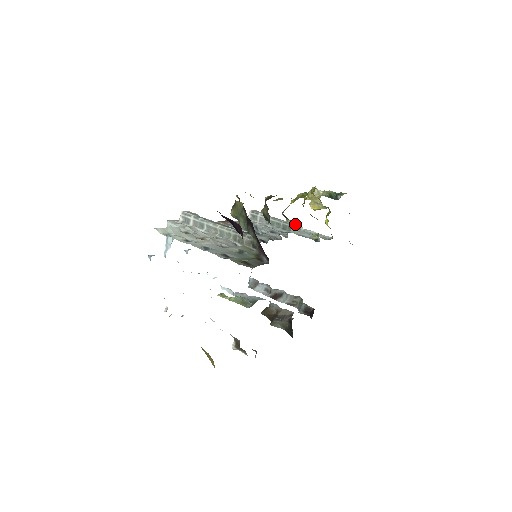
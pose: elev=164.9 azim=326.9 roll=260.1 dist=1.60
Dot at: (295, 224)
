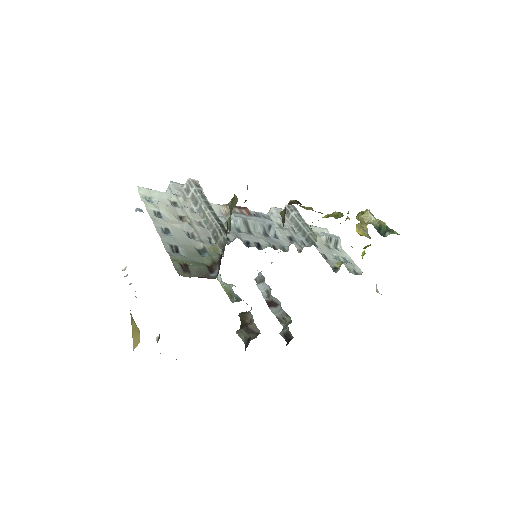
Dot at: (333, 239)
